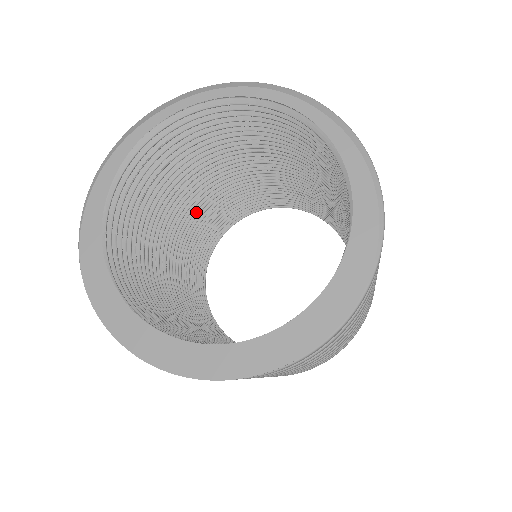
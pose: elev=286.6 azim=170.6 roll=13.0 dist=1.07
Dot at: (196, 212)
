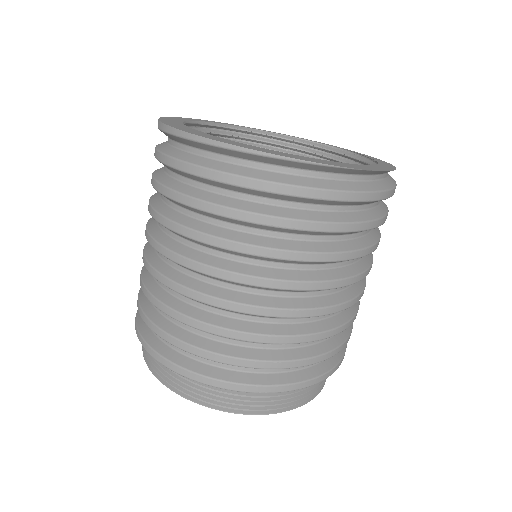
Dot at: occluded
